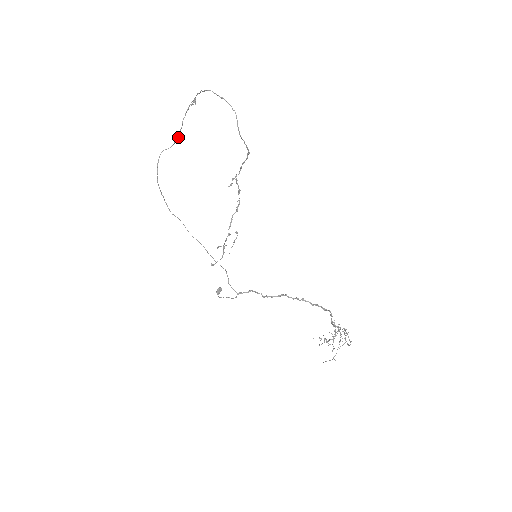
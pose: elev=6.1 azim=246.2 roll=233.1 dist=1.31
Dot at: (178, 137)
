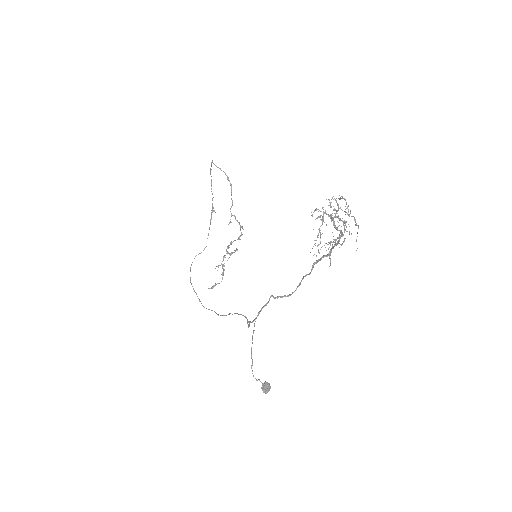
Dot at: occluded
